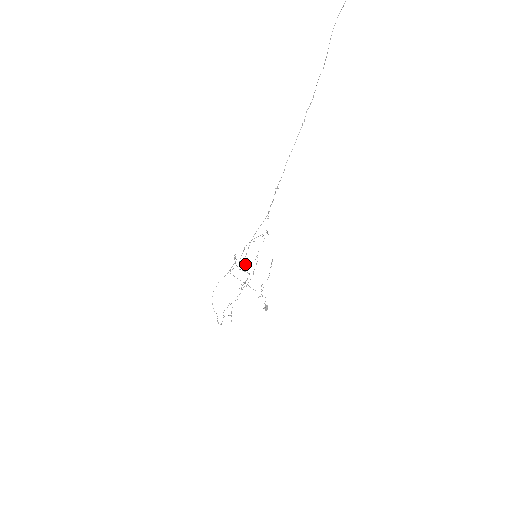
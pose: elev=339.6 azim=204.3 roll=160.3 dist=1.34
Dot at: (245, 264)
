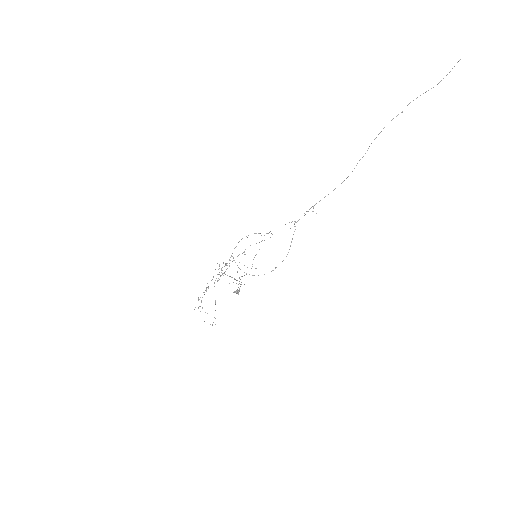
Dot at: occluded
